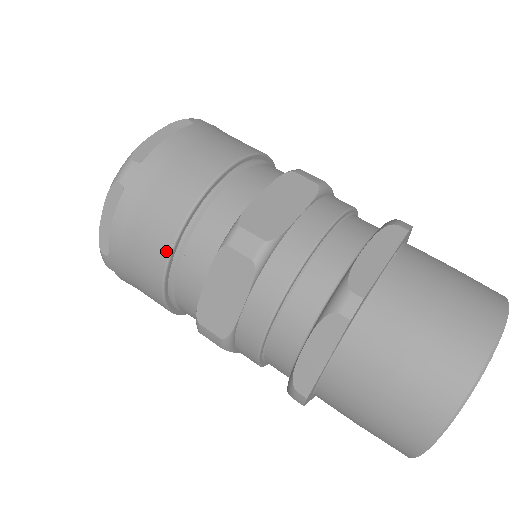
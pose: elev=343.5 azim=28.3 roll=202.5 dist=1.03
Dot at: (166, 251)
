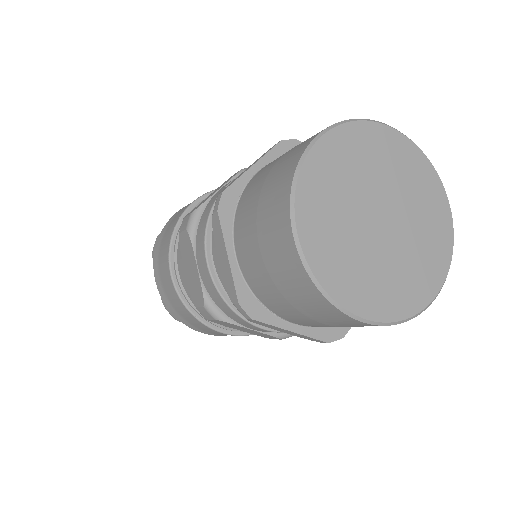
Dot at: (168, 269)
